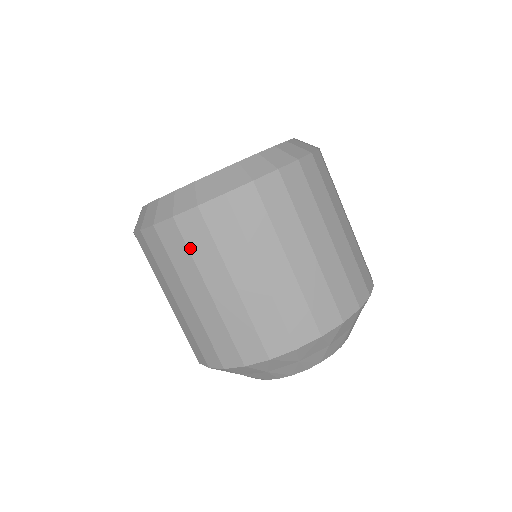
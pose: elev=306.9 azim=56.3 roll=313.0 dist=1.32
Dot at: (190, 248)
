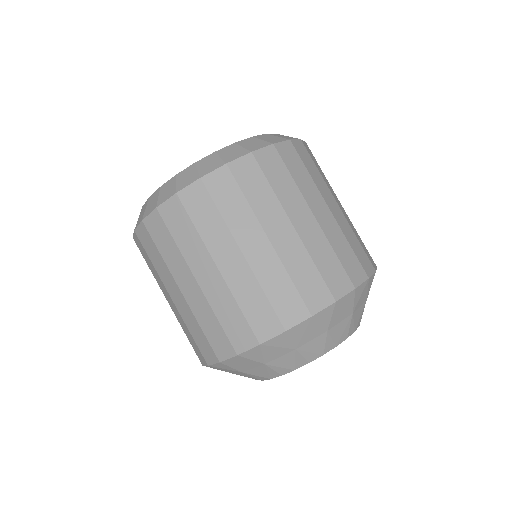
Dot at: (174, 236)
